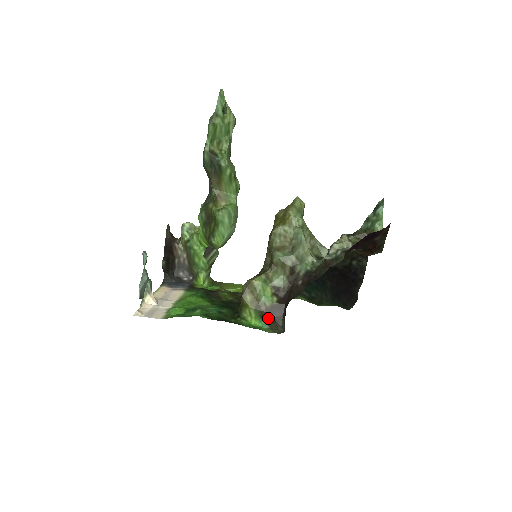
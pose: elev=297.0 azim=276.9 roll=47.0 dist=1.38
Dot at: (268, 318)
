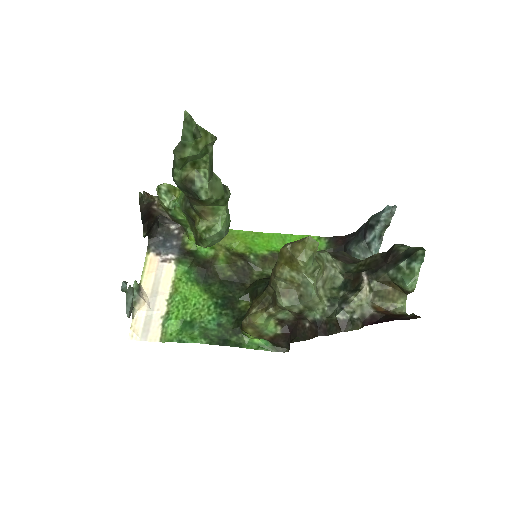
Dot at: (271, 343)
